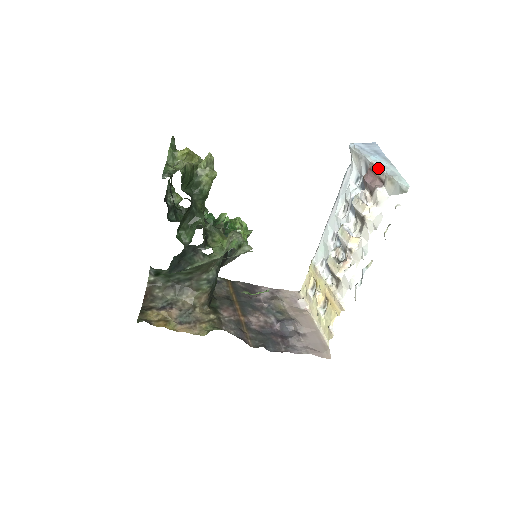
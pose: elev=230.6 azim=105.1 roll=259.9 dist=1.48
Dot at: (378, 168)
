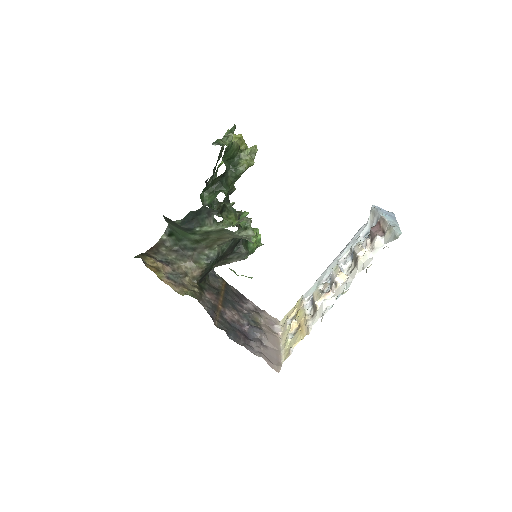
Dot at: (385, 221)
